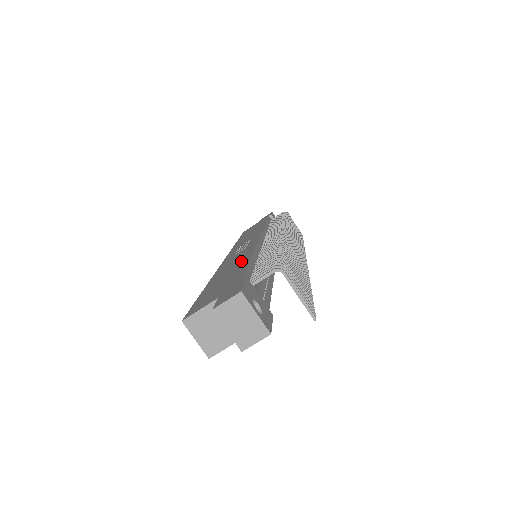
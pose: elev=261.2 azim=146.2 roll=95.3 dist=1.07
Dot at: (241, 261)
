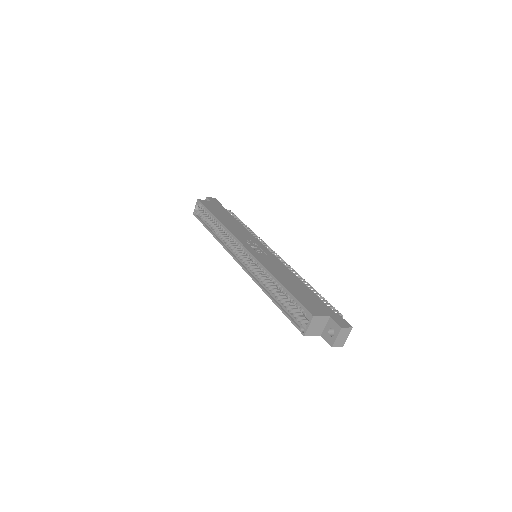
Dot at: (294, 279)
